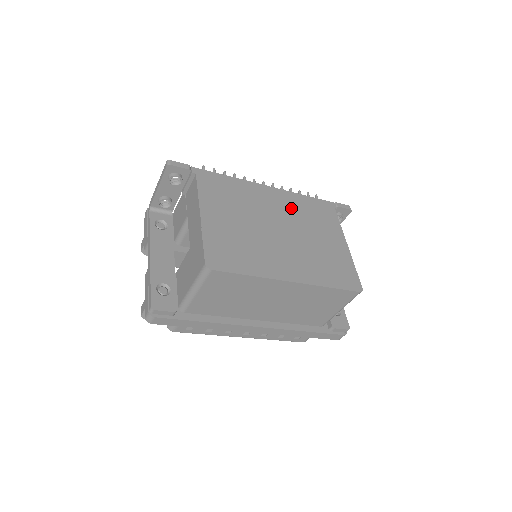
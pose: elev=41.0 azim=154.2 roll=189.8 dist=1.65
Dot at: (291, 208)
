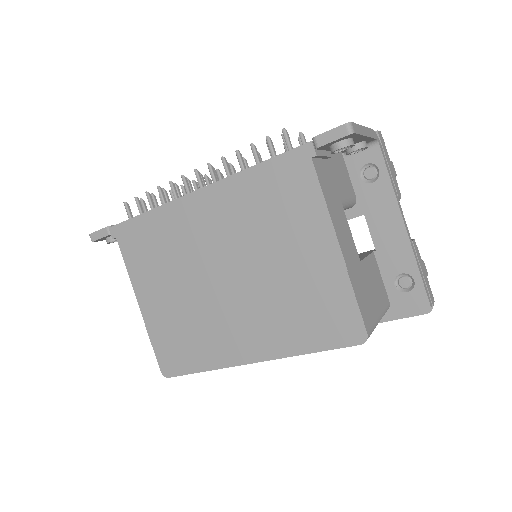
Dot at: (234, 218)
